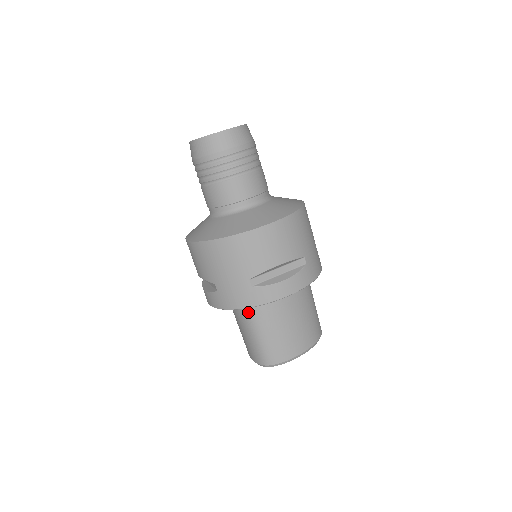
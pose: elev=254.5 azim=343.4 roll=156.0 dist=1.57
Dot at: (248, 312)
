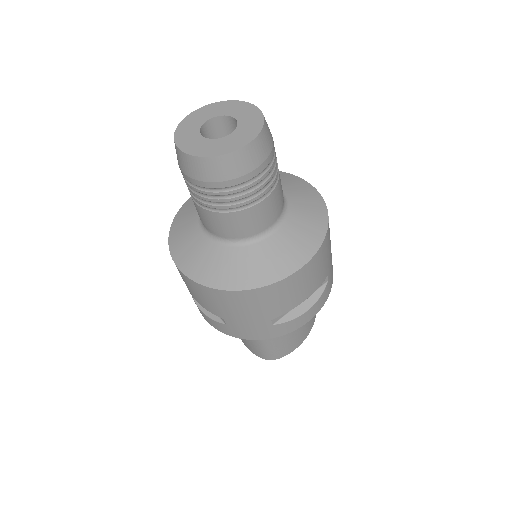
Dot at: occluded
